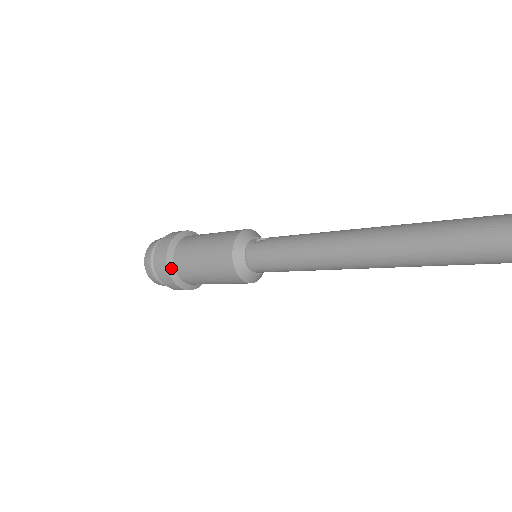
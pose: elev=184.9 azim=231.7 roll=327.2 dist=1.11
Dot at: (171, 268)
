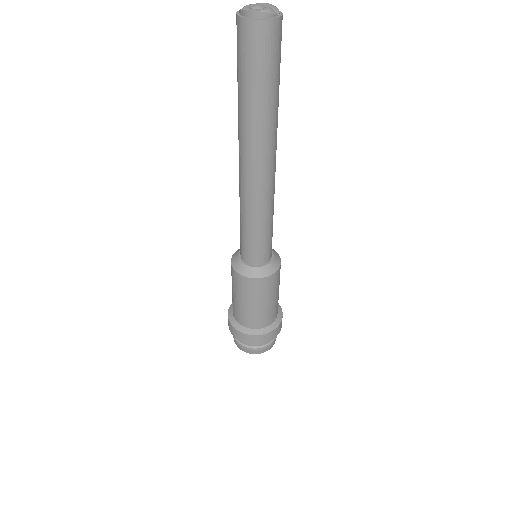
Dot at: occluded
